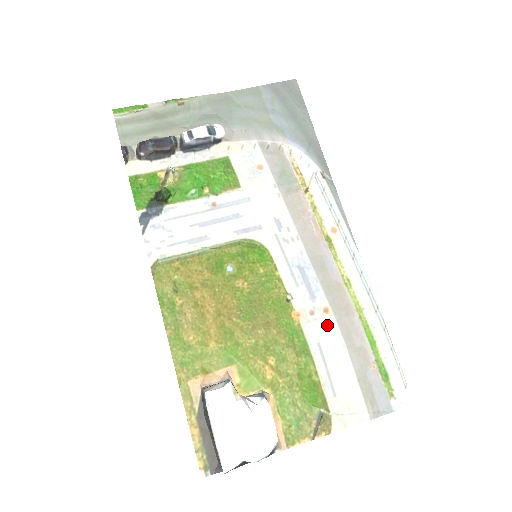
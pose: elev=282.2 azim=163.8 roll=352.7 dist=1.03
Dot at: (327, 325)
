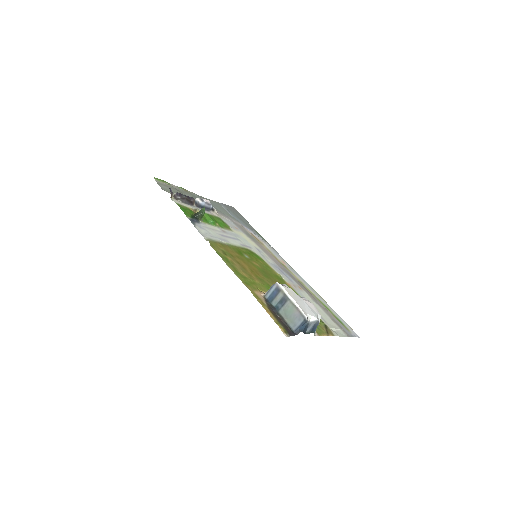
Dot at: (304, 293)
